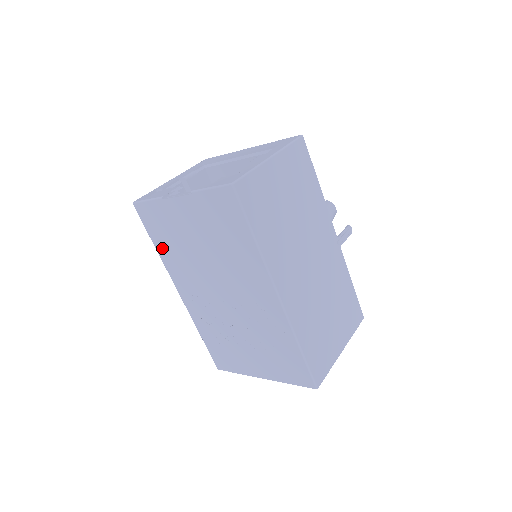
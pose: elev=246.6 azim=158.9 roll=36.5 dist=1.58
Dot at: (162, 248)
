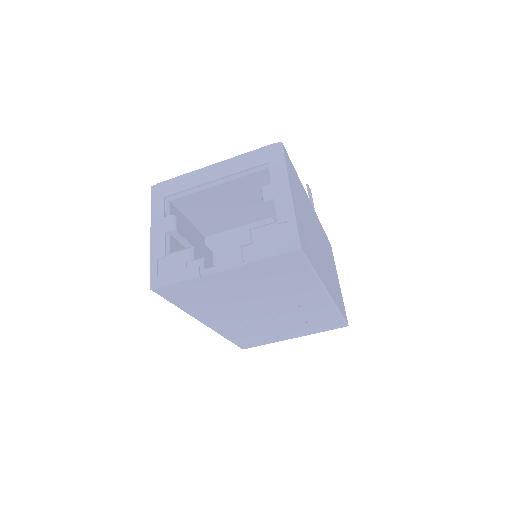
Dot at: (190, 306)
